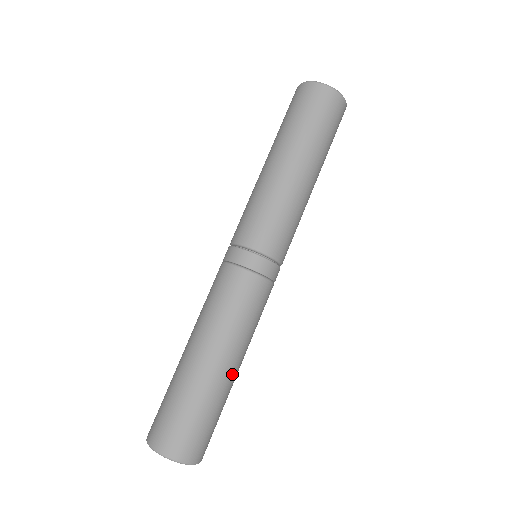
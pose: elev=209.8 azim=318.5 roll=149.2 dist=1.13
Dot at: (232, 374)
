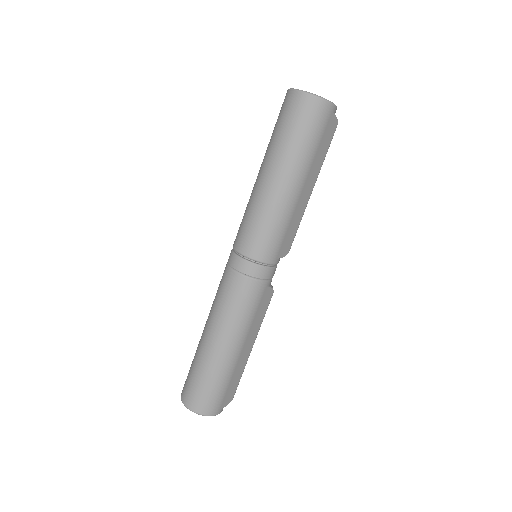
Dot at: (230, 353)
